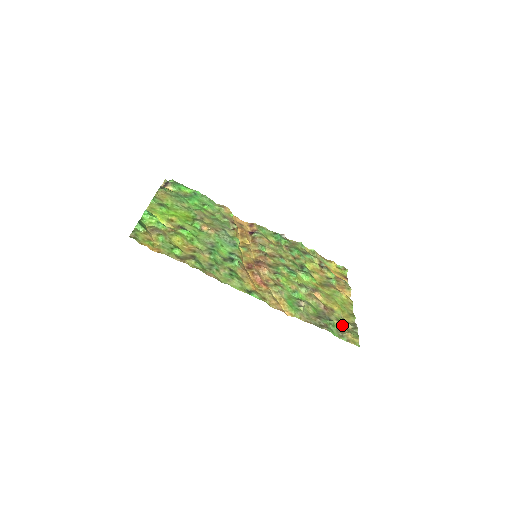
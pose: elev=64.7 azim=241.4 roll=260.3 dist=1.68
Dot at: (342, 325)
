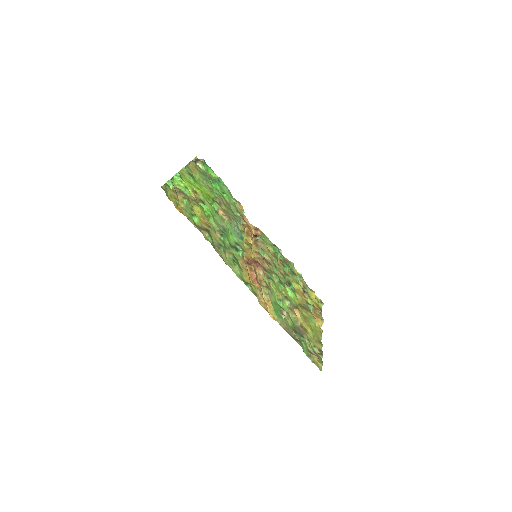
Dot at: (311, 347)
